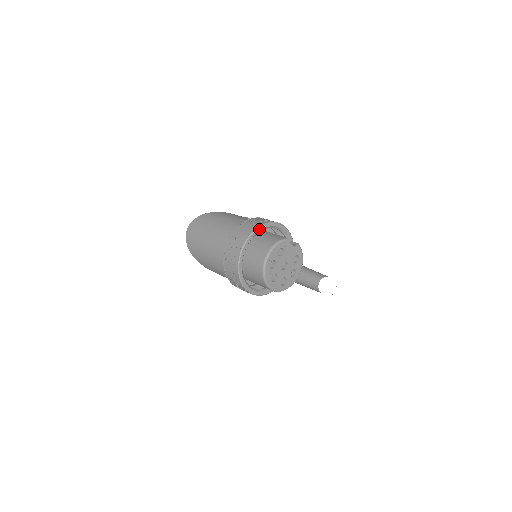
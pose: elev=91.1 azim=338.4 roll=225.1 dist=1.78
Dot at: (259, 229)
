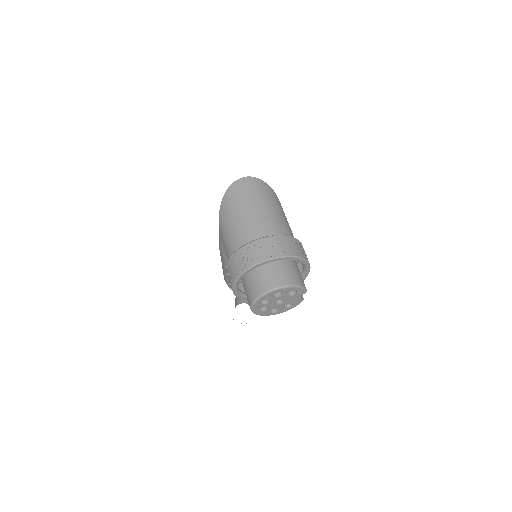
Dot at: (300, 259)
